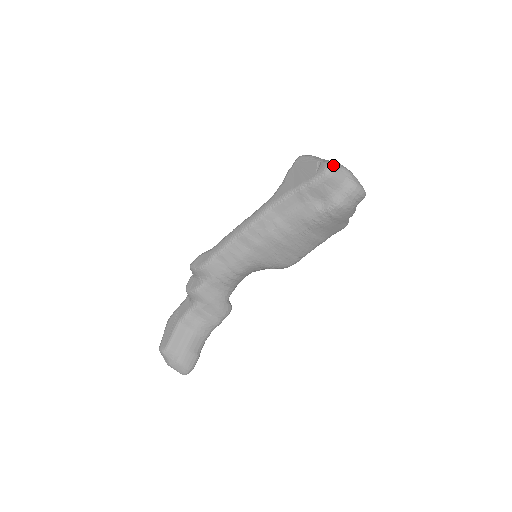
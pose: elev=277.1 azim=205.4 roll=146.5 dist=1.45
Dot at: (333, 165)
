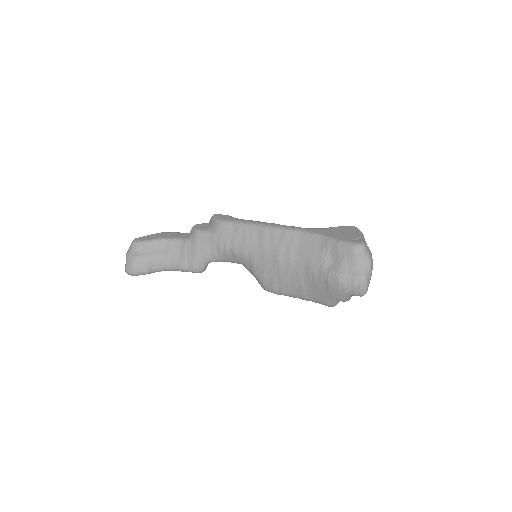
Dot at: (366, 248)
